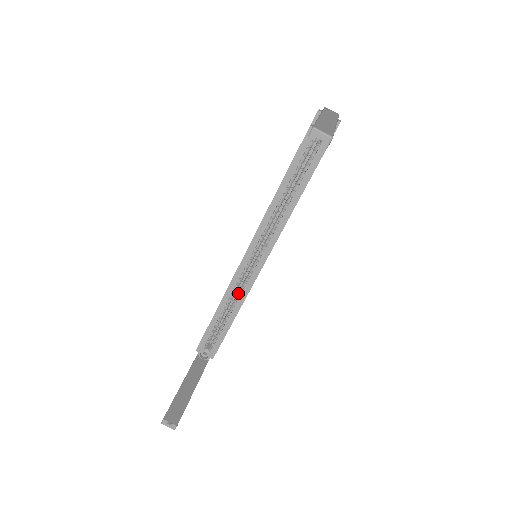
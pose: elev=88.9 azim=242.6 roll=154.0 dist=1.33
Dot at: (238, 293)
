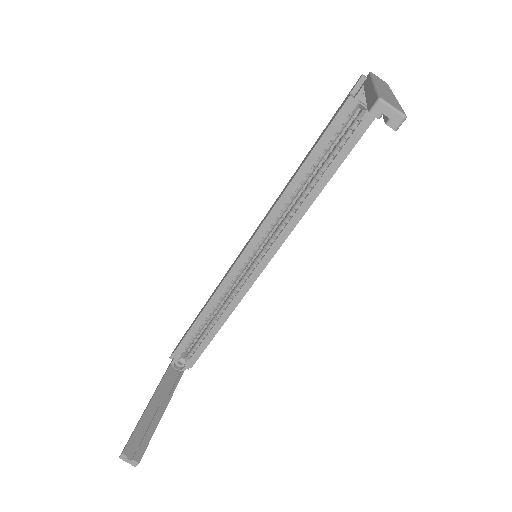
Dot at: (228, 298)
